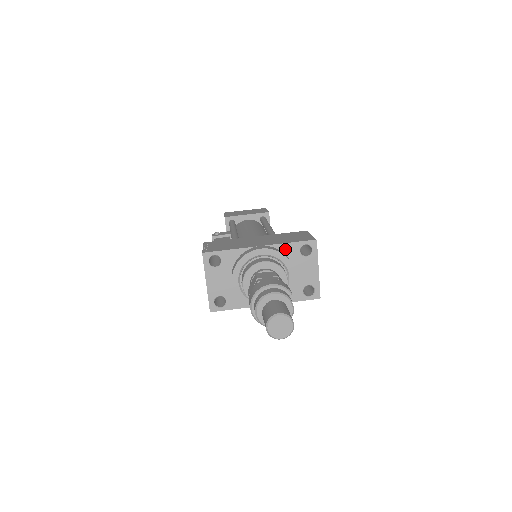
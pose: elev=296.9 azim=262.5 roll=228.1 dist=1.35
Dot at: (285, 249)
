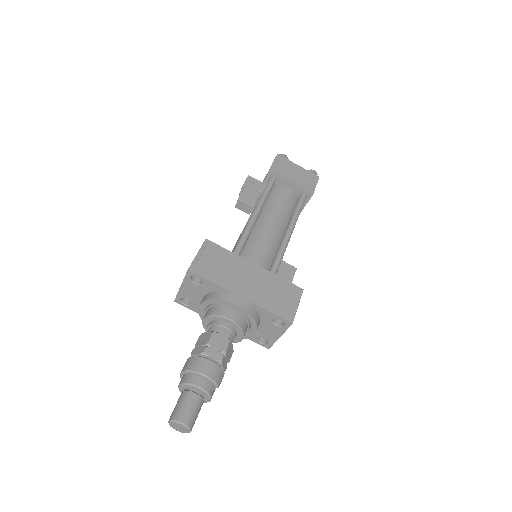
Dot at: (261, 311)
